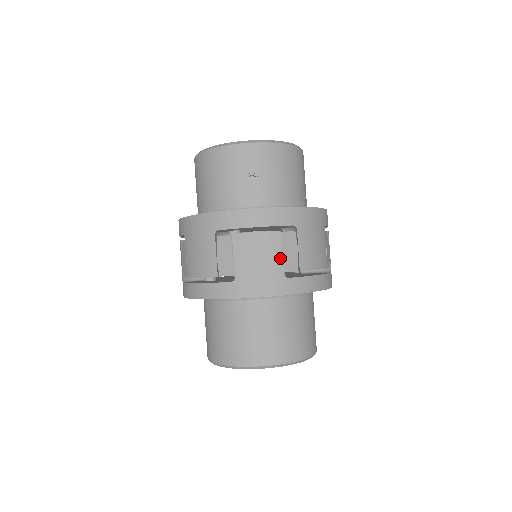
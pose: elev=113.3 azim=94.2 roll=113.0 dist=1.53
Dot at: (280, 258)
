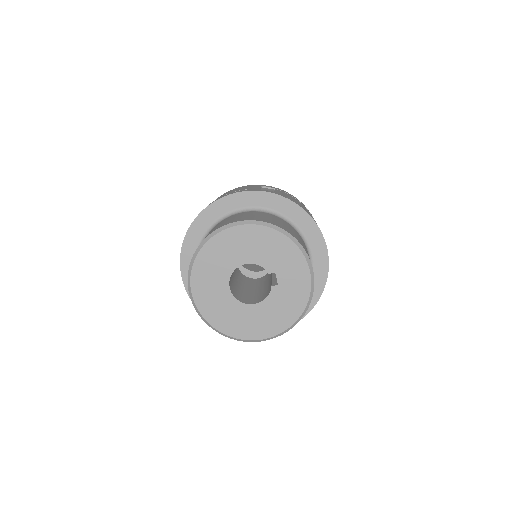
Dot at: occluded
